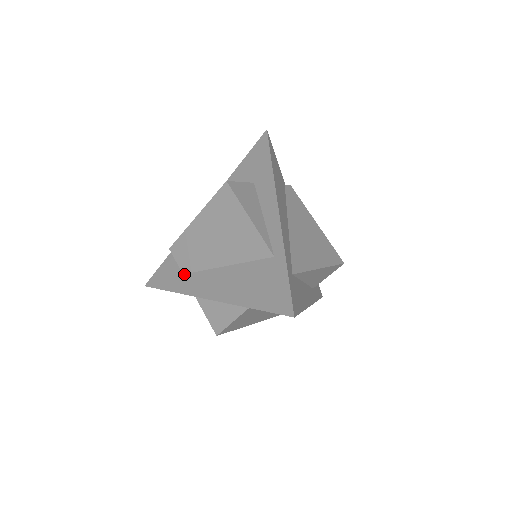
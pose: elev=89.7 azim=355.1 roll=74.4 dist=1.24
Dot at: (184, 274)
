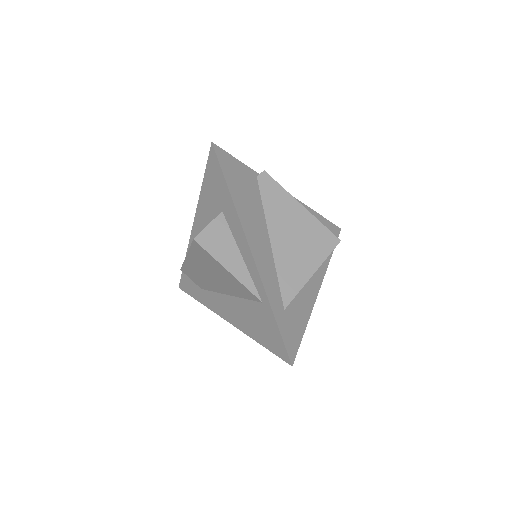
Dot at: (202, 289)
